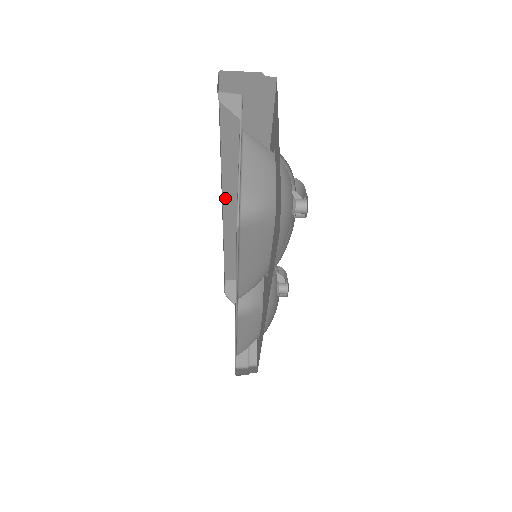
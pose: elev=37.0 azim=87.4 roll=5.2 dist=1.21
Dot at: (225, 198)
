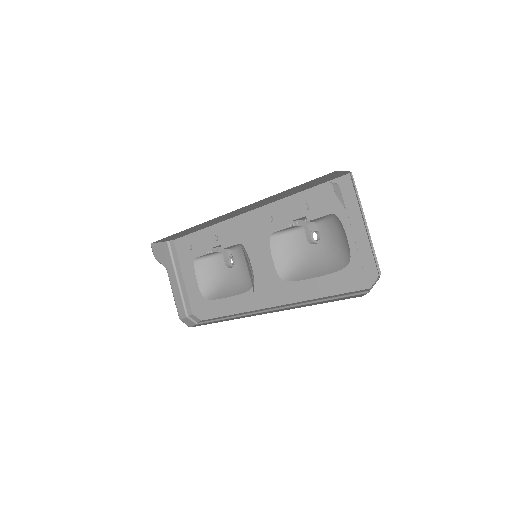
Dot at: (235, 210)
